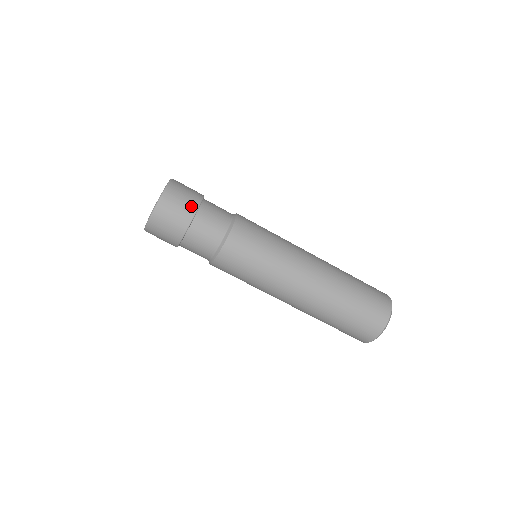
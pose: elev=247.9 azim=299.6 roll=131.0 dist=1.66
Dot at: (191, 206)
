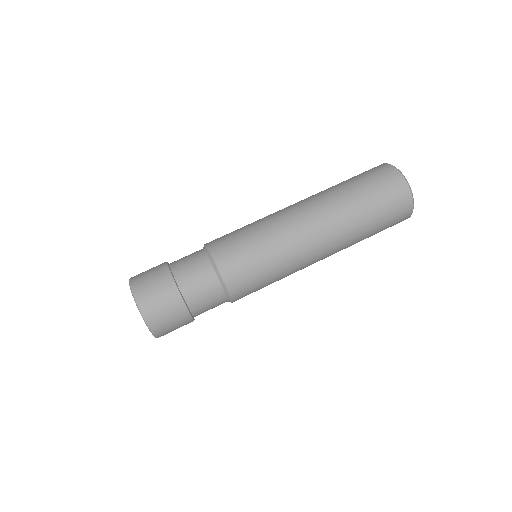
Dot at: (160, 267)
